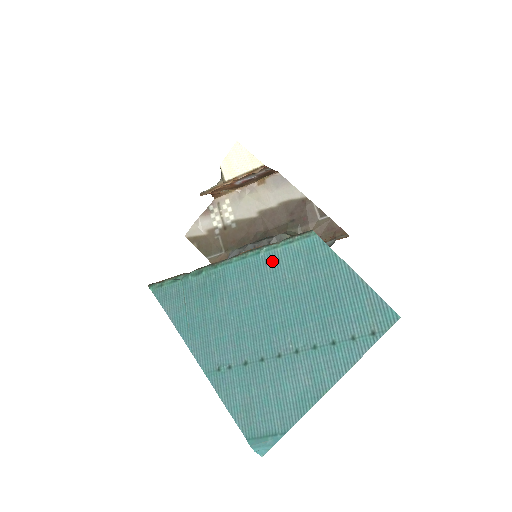
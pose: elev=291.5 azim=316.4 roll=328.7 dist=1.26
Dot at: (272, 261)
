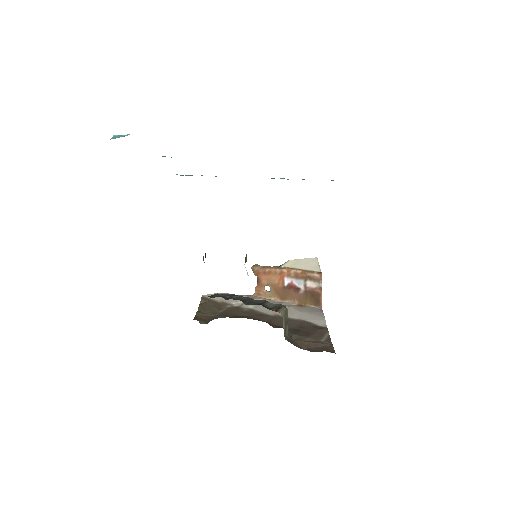
Dot at: occluded
